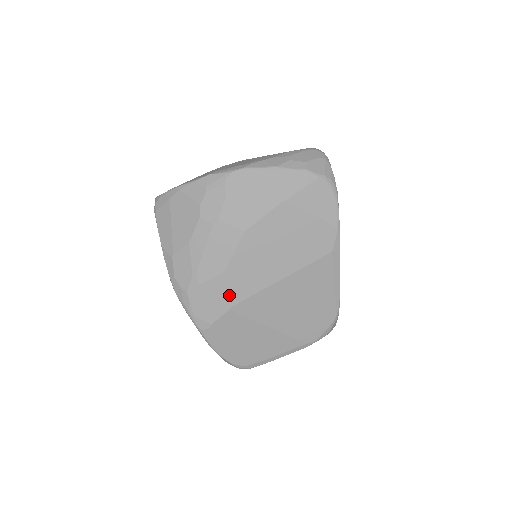
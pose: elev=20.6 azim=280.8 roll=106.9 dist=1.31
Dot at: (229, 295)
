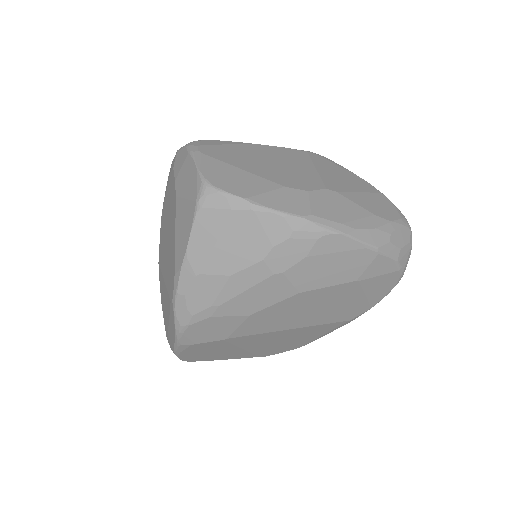
Dot at: (235, 331)
